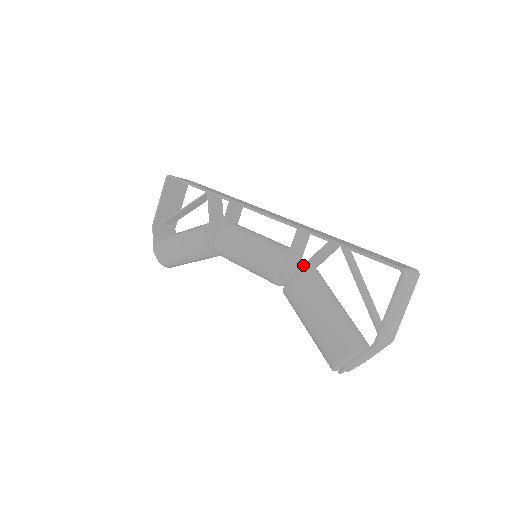
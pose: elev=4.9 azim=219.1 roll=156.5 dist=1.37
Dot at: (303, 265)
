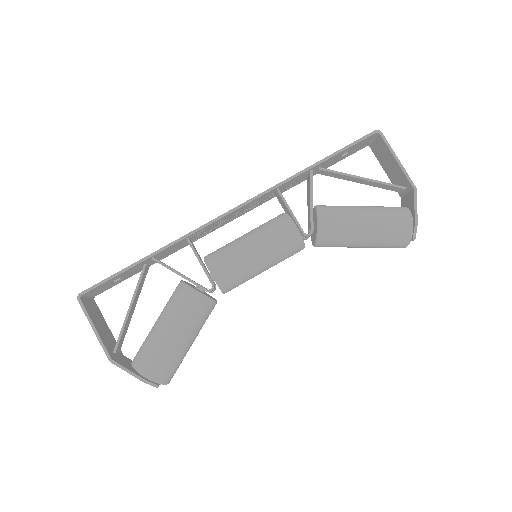
Dot at: (311, 205)
